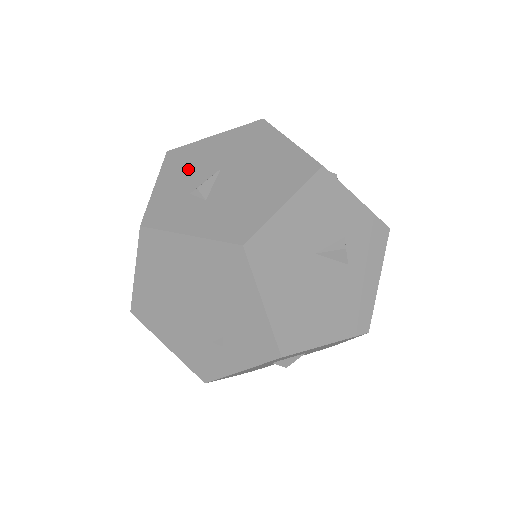
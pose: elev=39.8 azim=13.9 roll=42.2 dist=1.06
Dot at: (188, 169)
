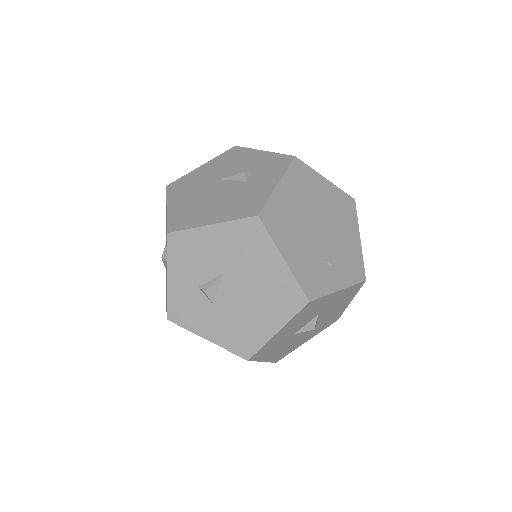
Dot at: occluded
